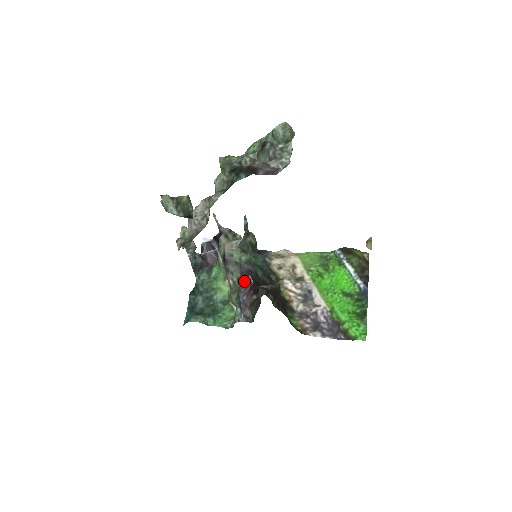
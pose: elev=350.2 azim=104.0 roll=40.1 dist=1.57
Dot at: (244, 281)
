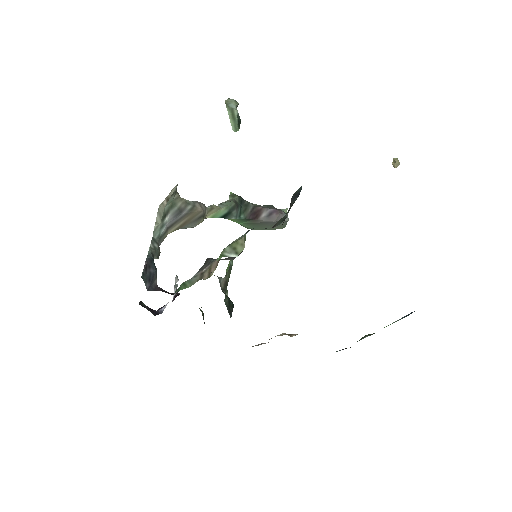
Dot at: occluded
